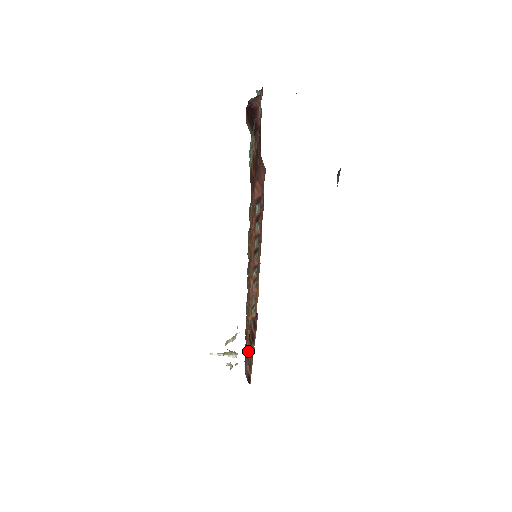
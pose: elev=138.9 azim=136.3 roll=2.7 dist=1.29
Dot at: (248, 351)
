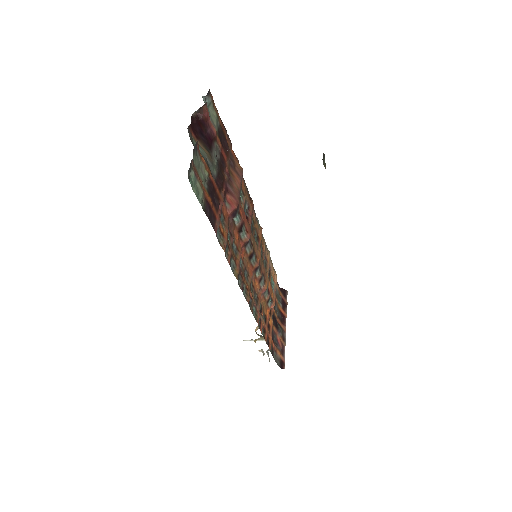
Dot at: (277, 337)
